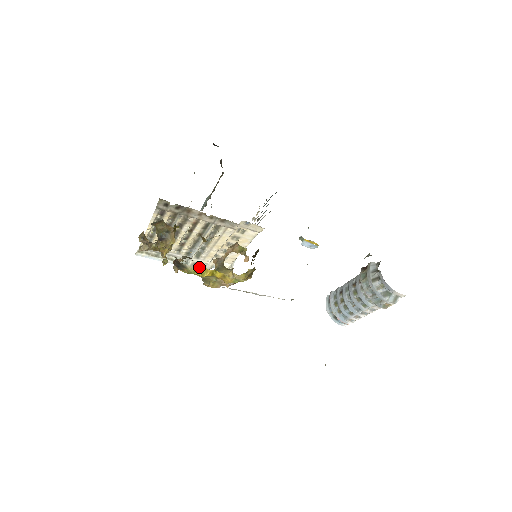
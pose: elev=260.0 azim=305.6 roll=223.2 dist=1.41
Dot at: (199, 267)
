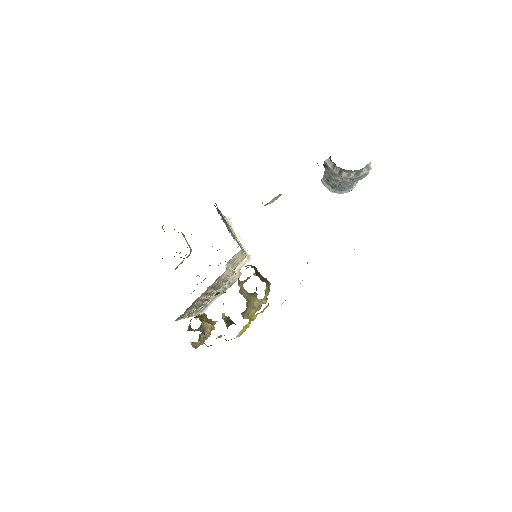
Dot at: (233, 280)
